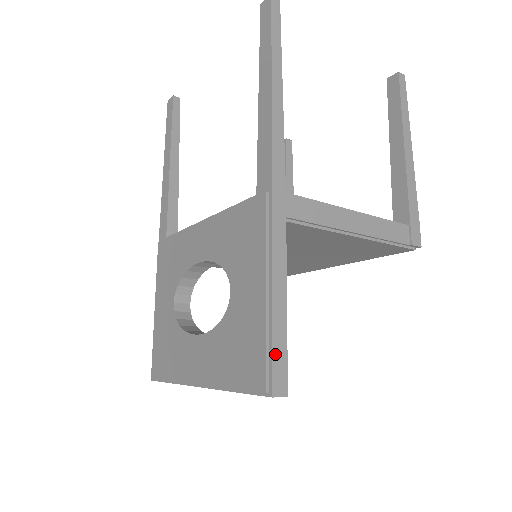
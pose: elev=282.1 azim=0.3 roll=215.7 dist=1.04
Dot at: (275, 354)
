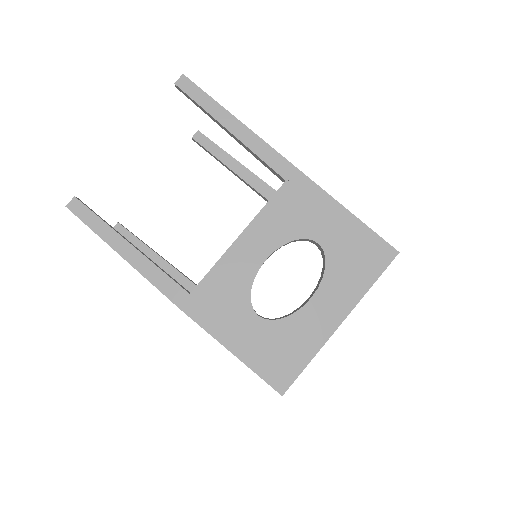
Dot at: (379, 236)
